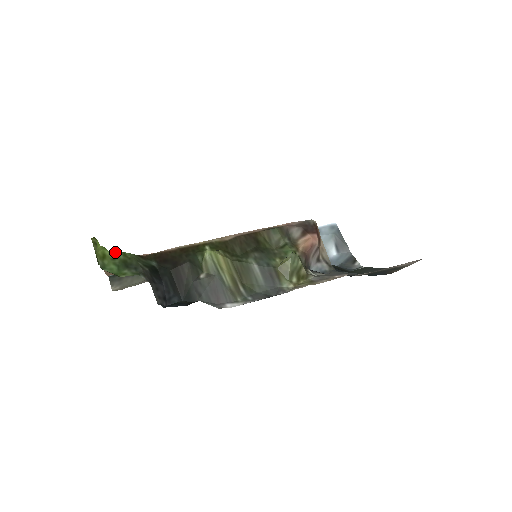
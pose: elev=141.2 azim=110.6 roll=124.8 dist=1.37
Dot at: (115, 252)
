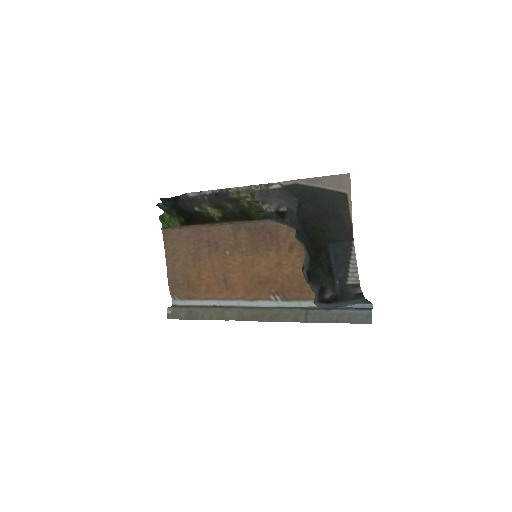
Dot at: (172, 218)
